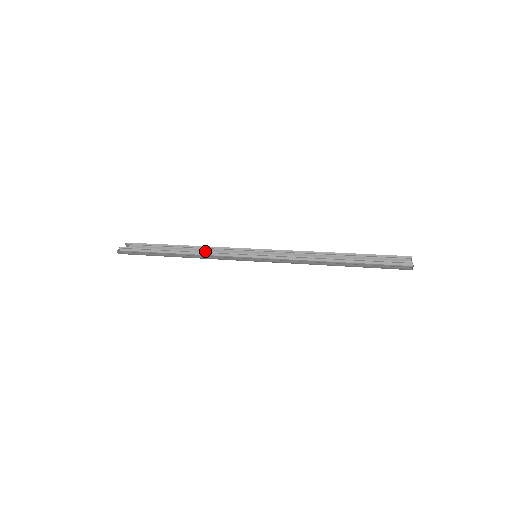
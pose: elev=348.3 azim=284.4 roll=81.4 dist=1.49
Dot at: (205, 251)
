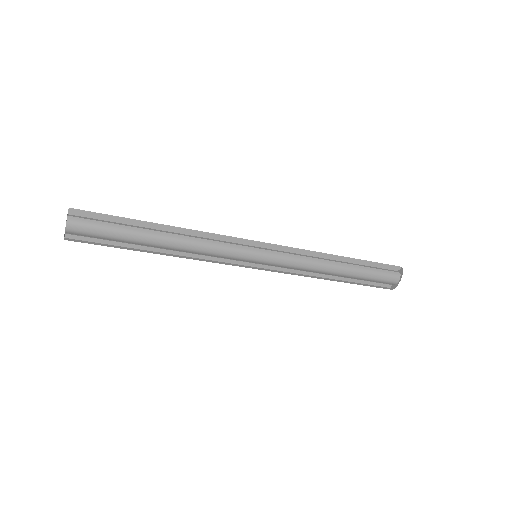
Dot at: (197, 238)
